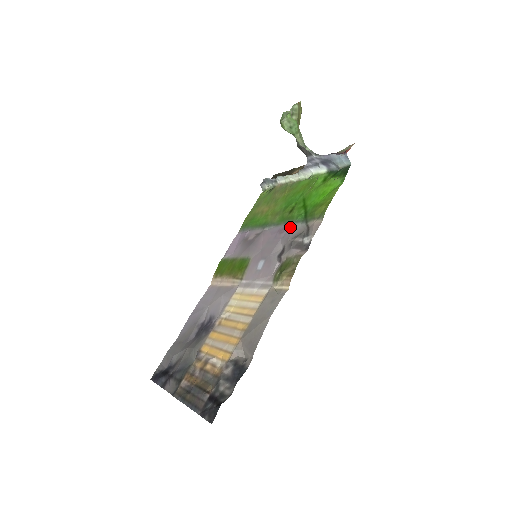
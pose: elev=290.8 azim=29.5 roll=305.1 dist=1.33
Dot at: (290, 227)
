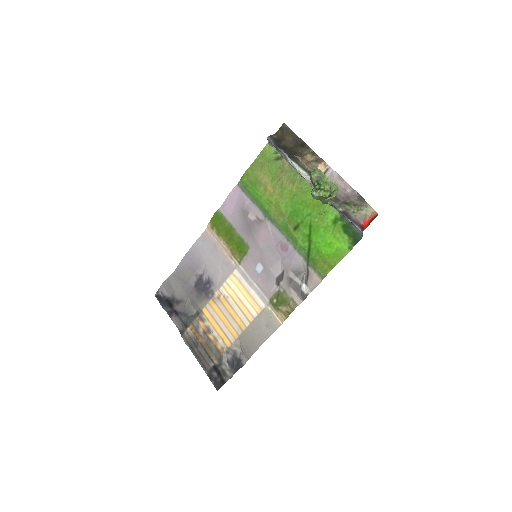
Dot at: (292, 253)
